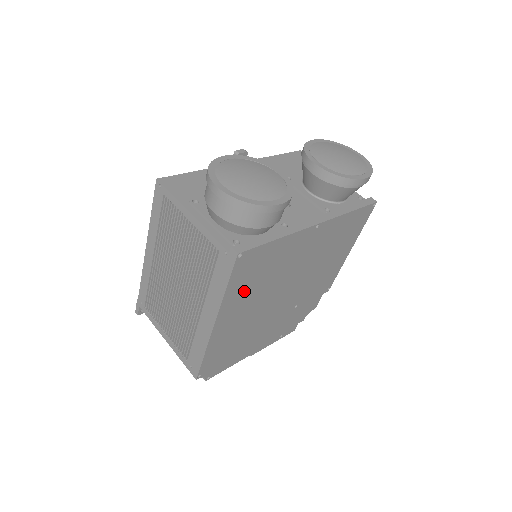
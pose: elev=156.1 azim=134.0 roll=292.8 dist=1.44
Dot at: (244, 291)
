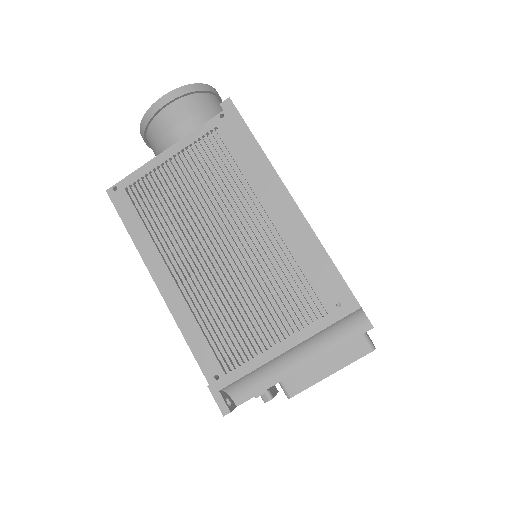
Dot at: occluded
